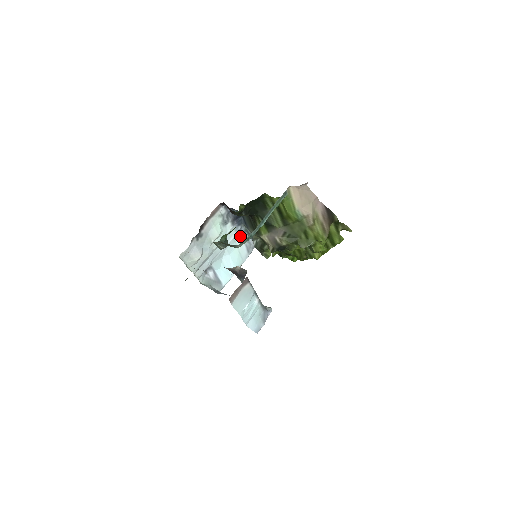
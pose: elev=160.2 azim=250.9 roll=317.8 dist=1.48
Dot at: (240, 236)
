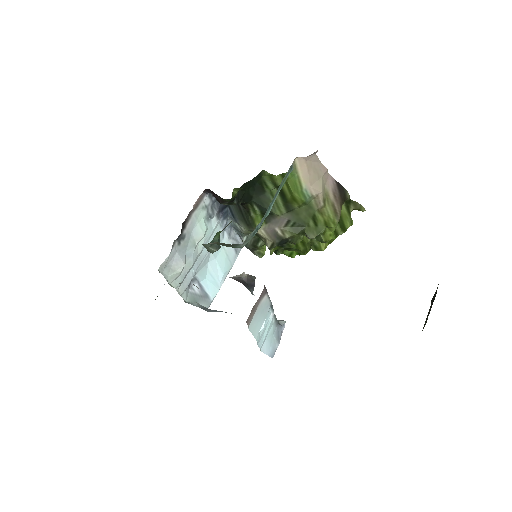
Dot at: (226, 233)
